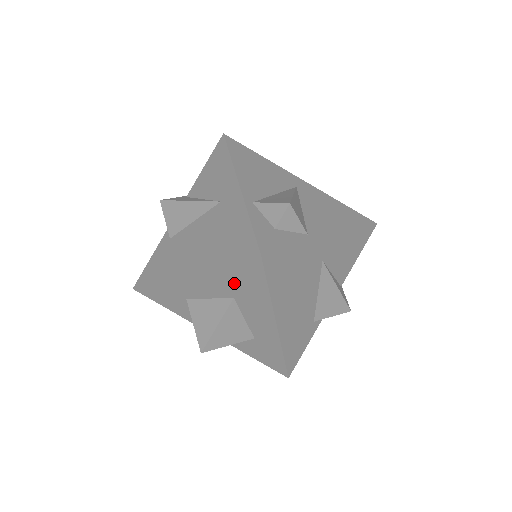
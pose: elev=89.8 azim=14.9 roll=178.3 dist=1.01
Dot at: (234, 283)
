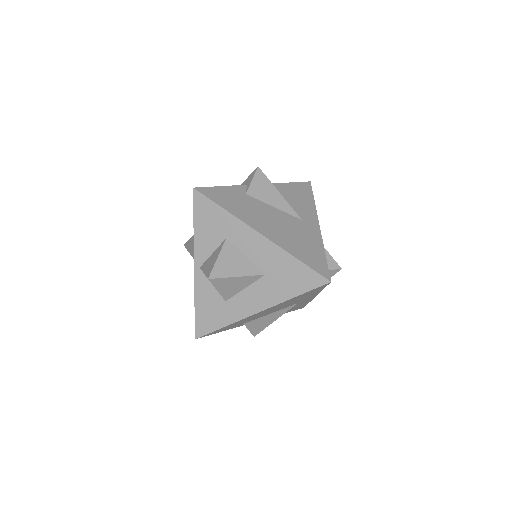
Dot at: (284, 271)
